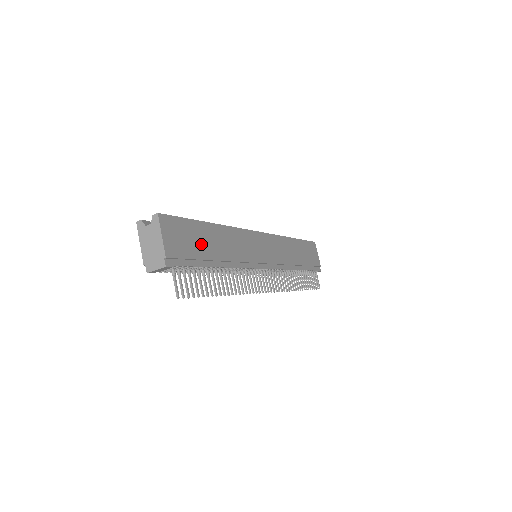
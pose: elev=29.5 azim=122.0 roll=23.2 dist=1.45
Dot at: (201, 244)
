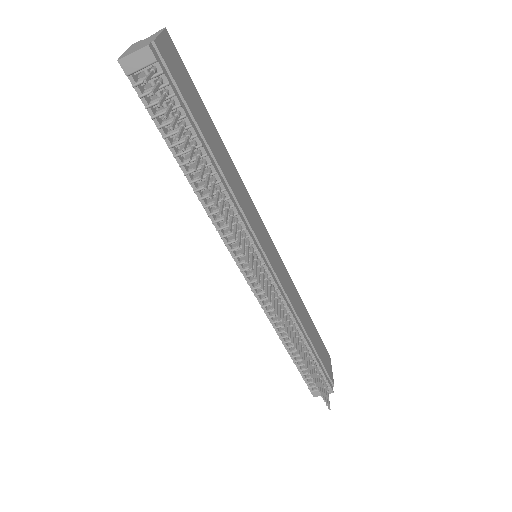
Dot at: (199, 115)
